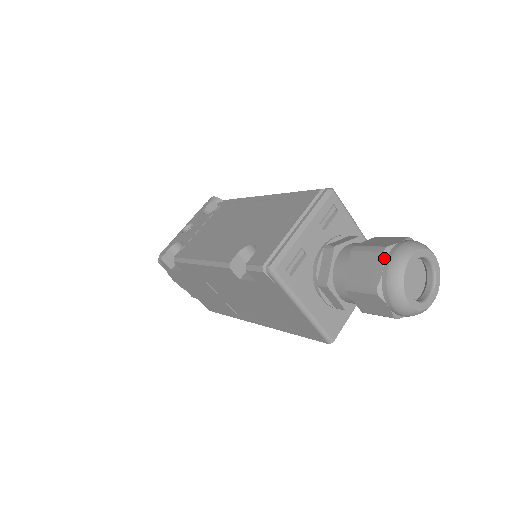
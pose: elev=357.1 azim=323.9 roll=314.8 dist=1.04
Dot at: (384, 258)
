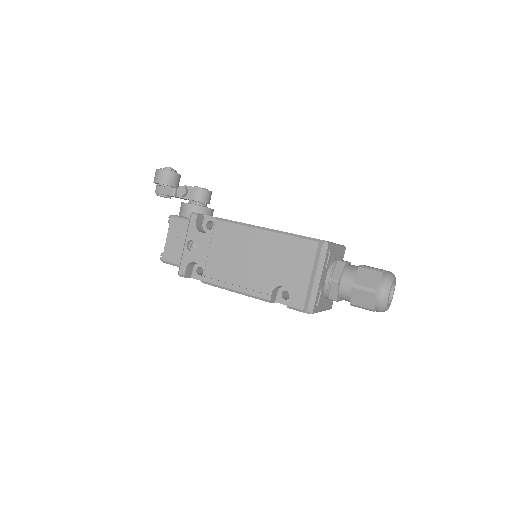
Dot at: (376, 296)
